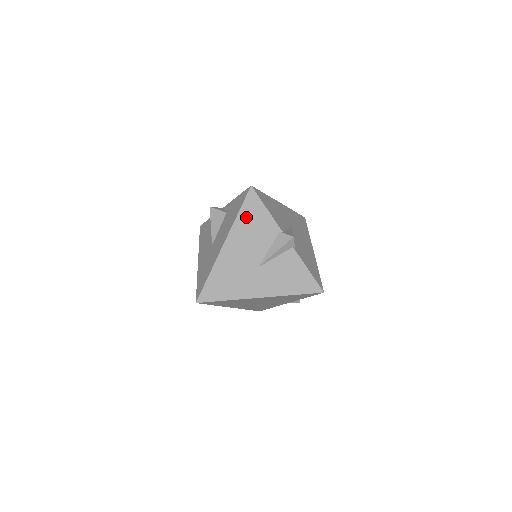
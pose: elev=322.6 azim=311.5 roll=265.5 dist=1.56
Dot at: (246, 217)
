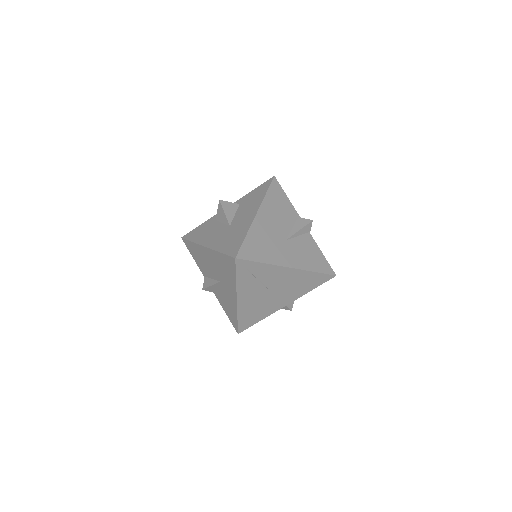
Dot at: (273, 197)
